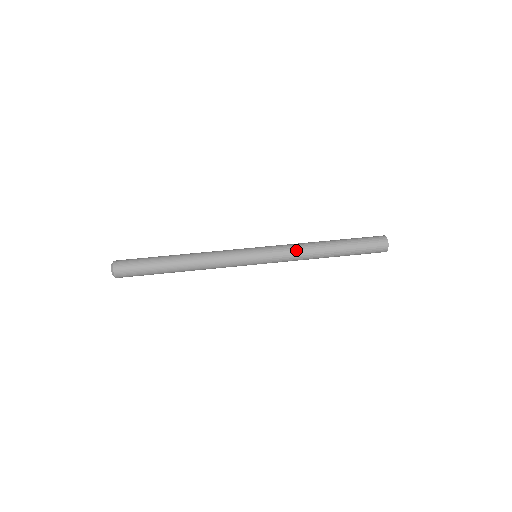
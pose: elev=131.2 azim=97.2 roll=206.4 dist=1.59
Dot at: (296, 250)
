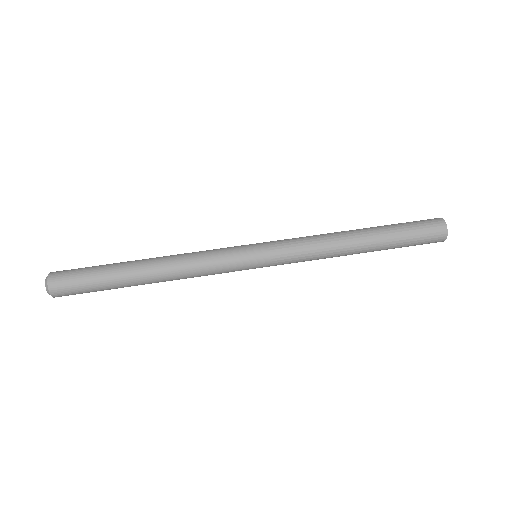
Dot at: (315, 257)
